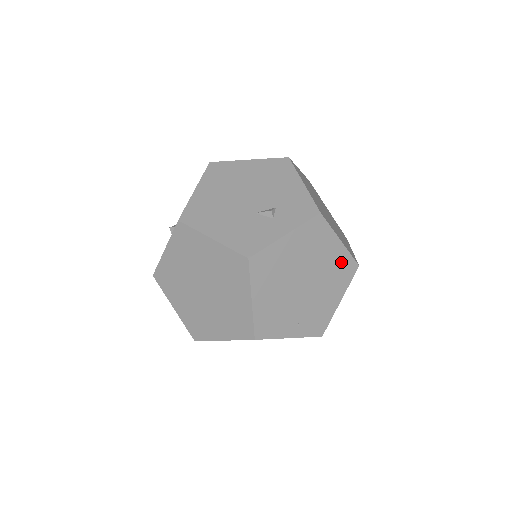
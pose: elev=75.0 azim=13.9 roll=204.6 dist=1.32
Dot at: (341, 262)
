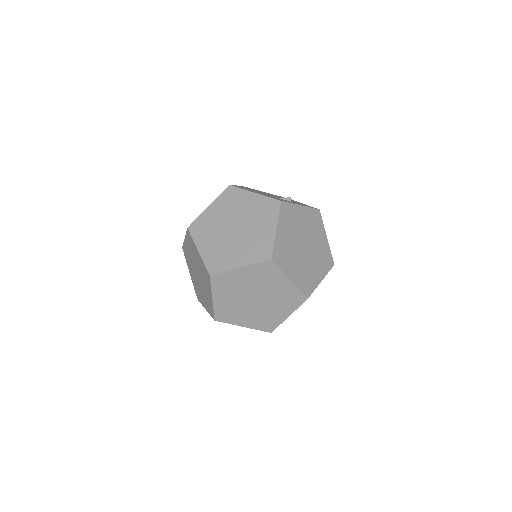
Dot at: (325, 252)
